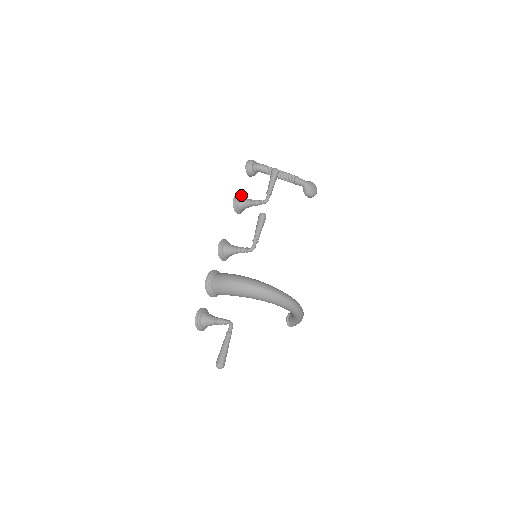
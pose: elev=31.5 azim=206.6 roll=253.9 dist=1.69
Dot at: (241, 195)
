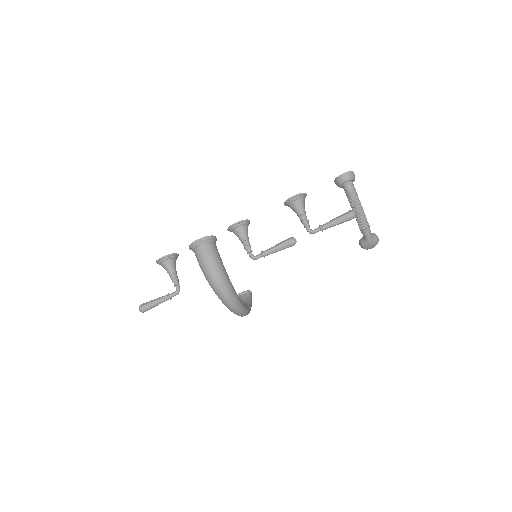
Dot at: (304, 196)
